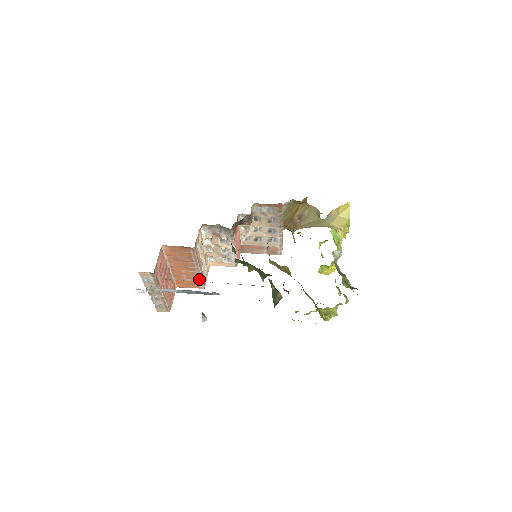
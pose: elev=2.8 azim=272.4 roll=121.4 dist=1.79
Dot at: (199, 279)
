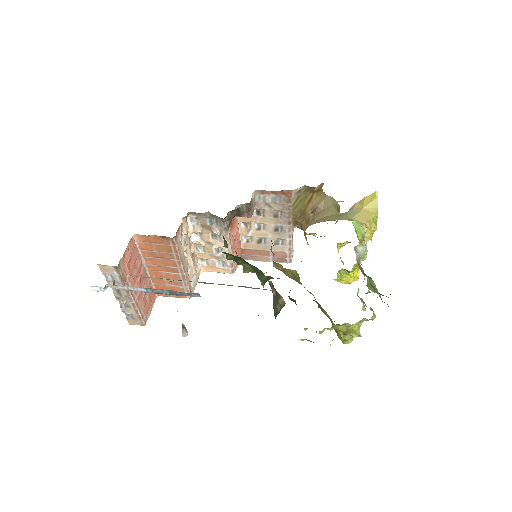
Dot at: (184, 284)
